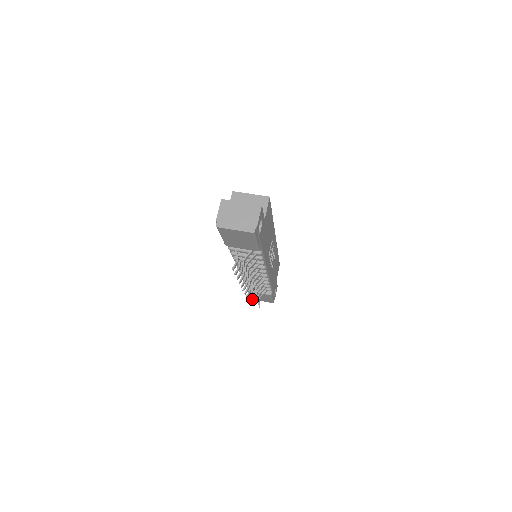
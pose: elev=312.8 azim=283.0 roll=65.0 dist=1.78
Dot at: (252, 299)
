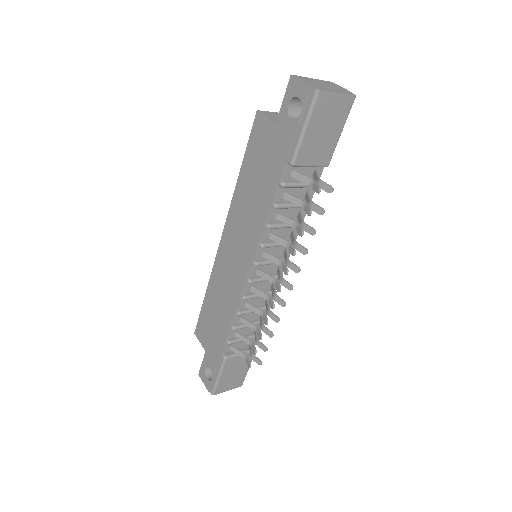
Dot at: (253, 349)
